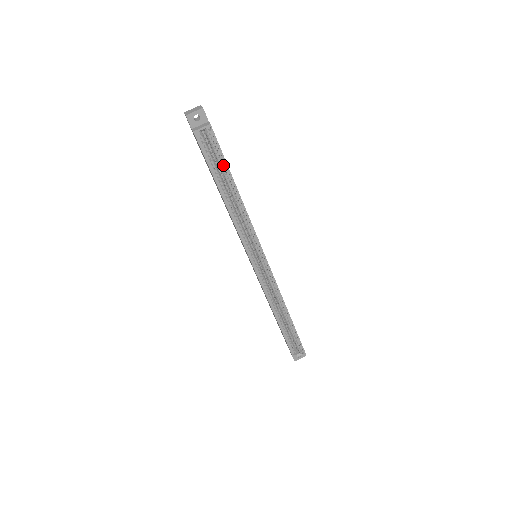
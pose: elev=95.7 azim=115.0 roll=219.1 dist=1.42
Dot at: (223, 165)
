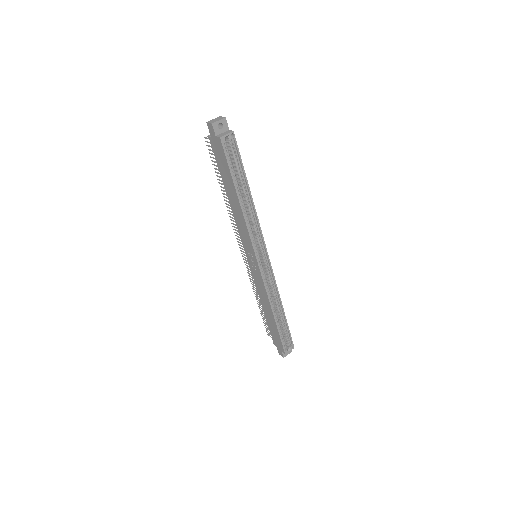
Dot at: (239, 169)
